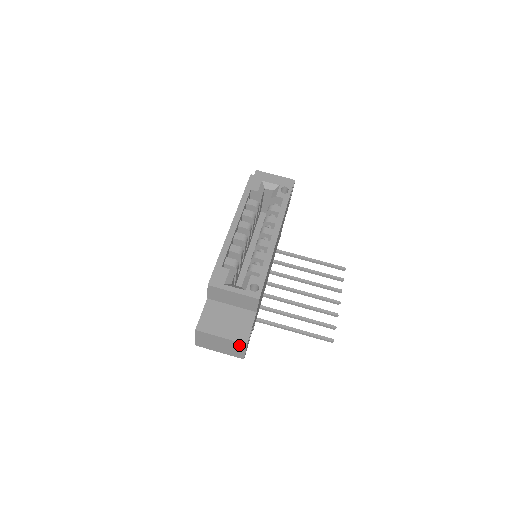
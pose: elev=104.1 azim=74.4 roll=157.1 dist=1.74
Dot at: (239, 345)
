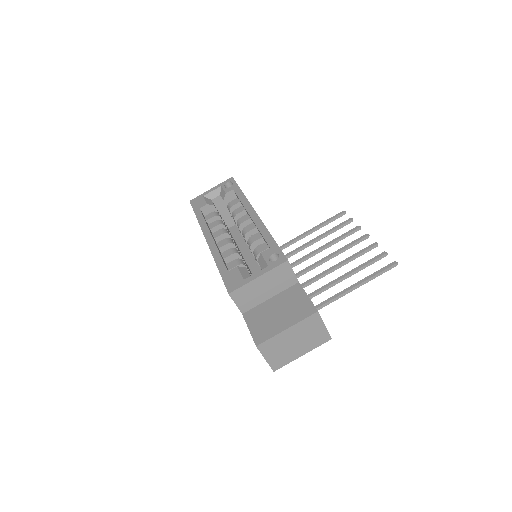
Dot at: (312, 321)
